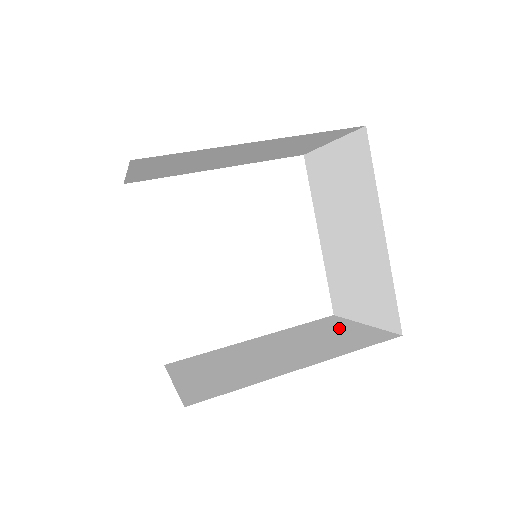
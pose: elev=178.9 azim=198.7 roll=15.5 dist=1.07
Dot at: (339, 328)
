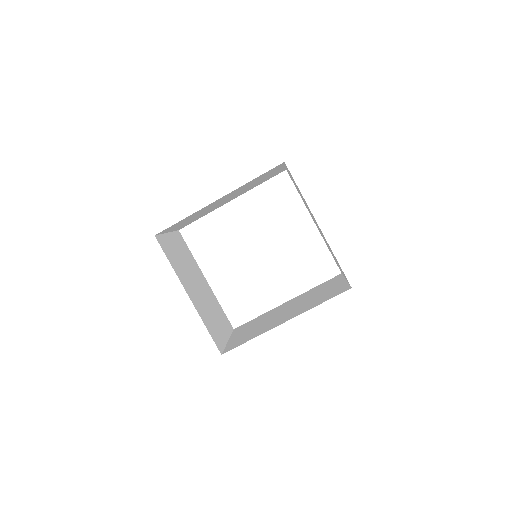
Dot at: (331, 286)
